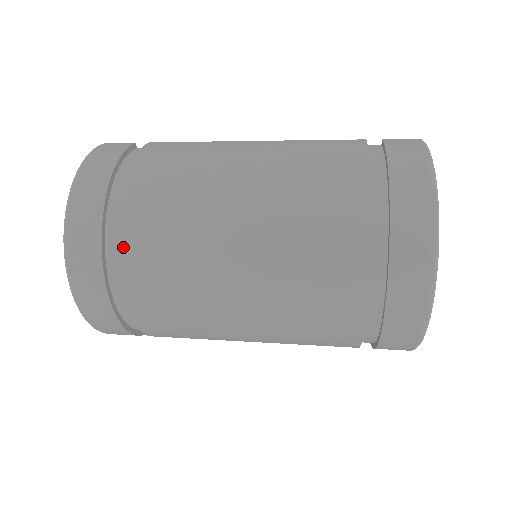
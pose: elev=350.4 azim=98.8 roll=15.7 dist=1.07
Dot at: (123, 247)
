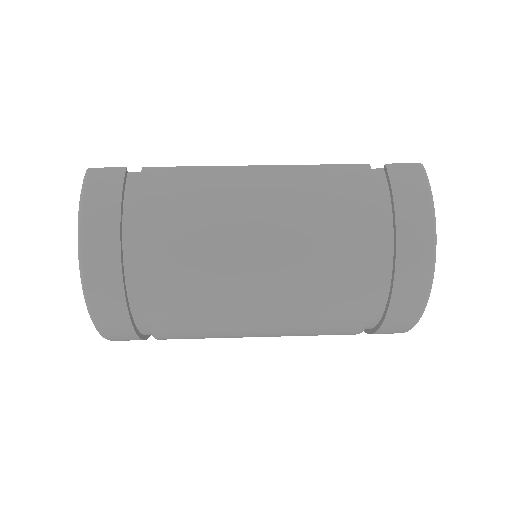
Dot at: (149, 303)
